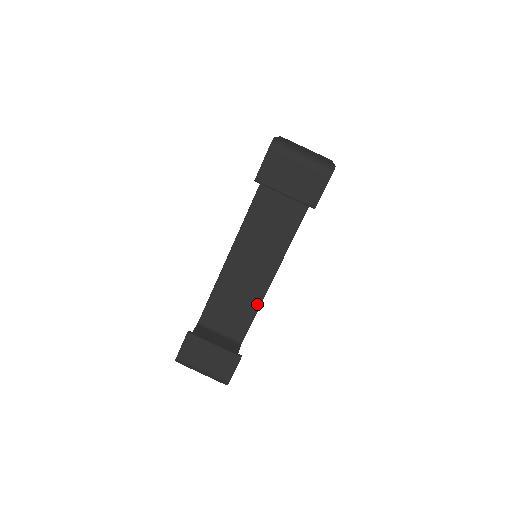
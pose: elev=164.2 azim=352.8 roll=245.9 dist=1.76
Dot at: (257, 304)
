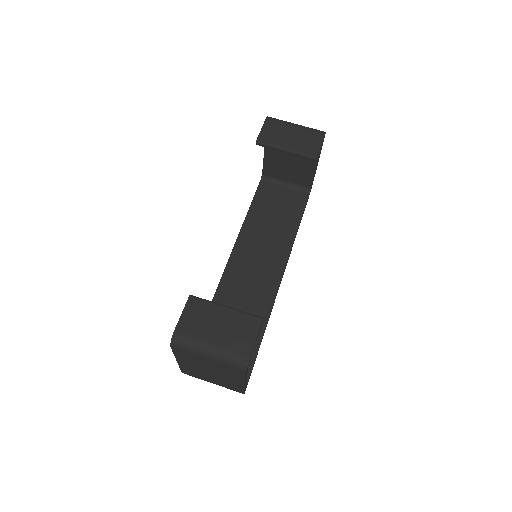
Dot at: (260, 332)
